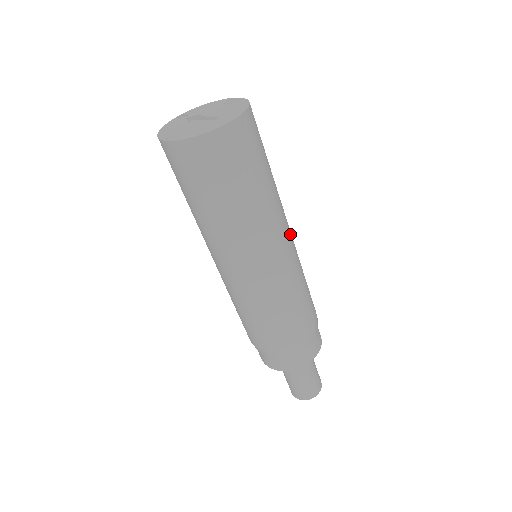
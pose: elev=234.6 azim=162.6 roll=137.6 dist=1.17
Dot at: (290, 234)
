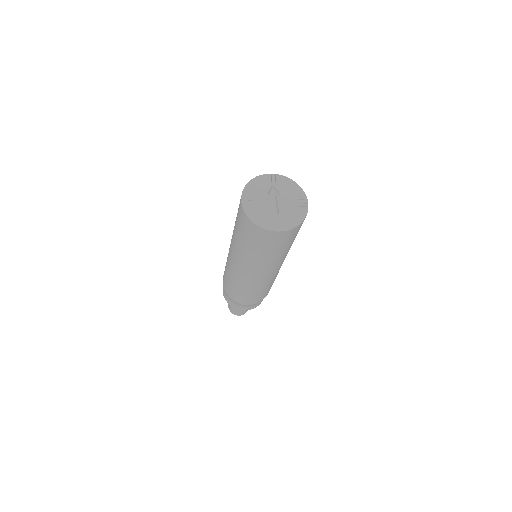
Dot at: (277, 270)
